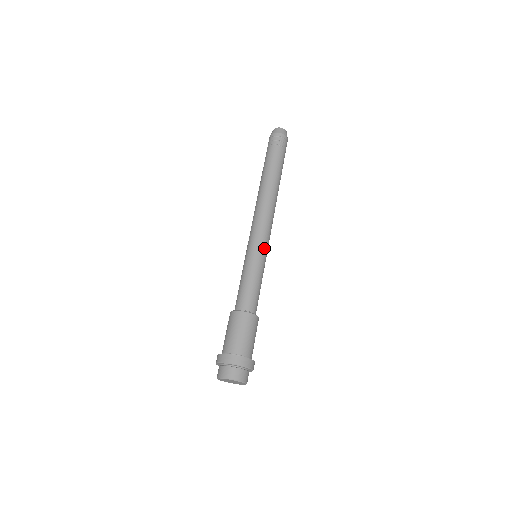
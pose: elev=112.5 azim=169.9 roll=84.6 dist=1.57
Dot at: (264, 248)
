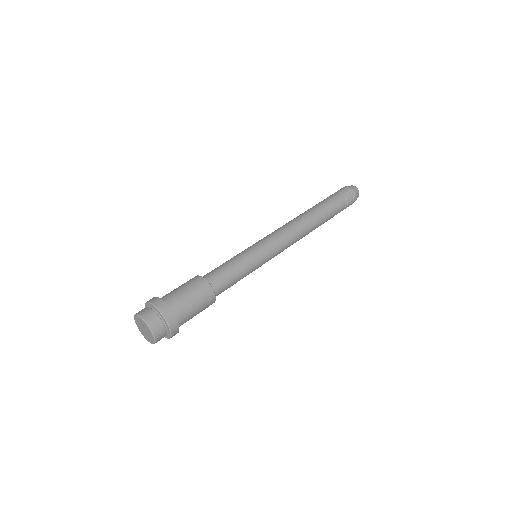
Dot at: (269, 257)
